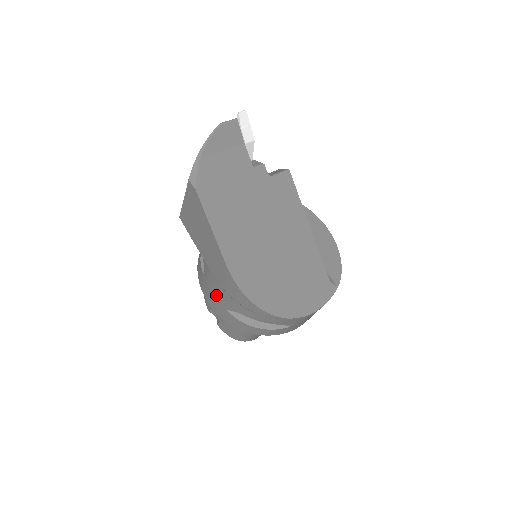
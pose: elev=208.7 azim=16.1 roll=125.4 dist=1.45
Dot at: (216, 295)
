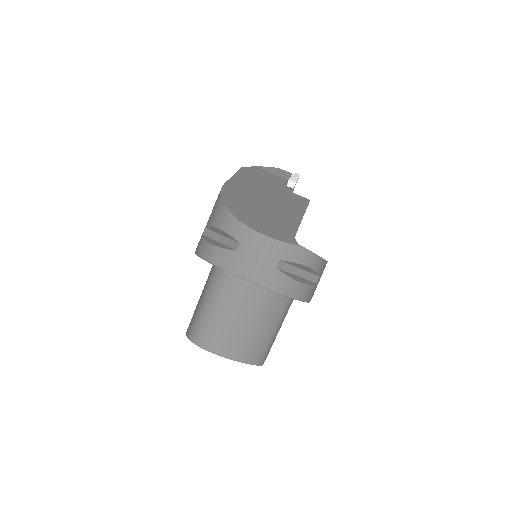
Dot at: occluded
